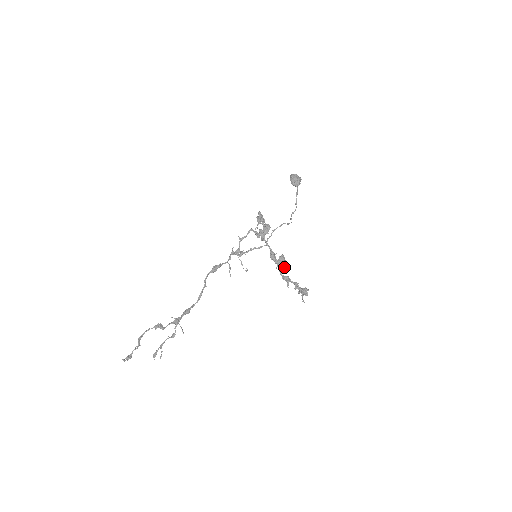
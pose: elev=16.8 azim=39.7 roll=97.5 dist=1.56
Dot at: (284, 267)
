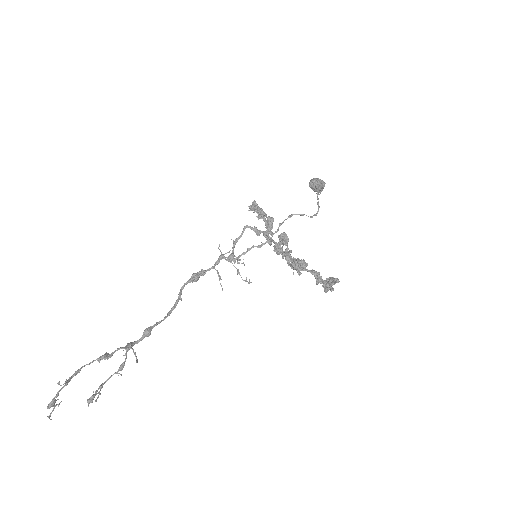
Dot at: occluded
